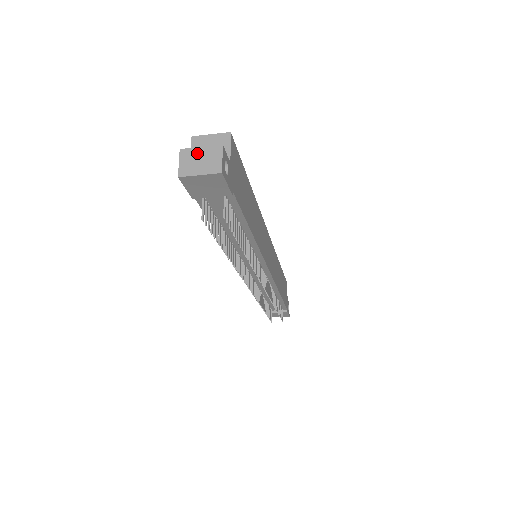
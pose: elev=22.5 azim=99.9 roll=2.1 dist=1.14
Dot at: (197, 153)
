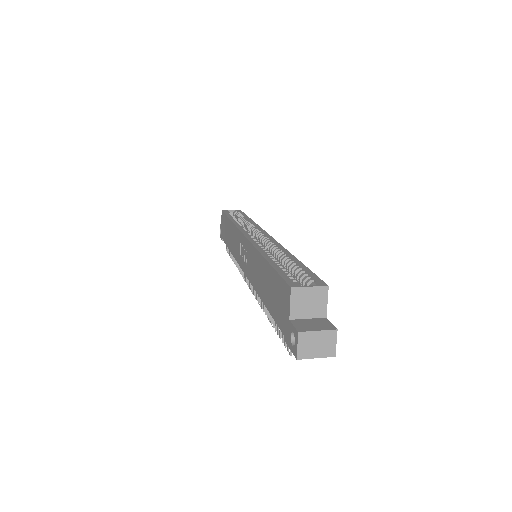
Dot at: (314, 337)
